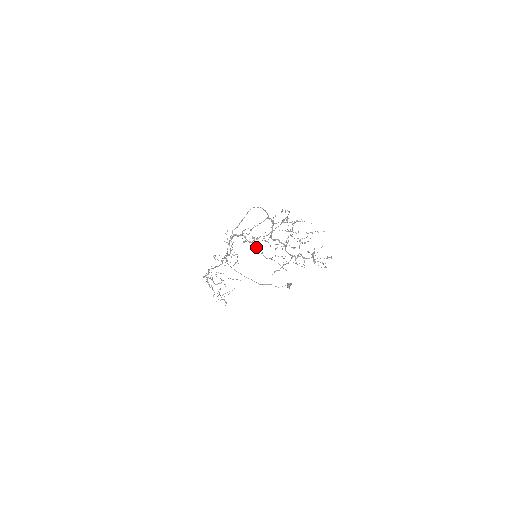
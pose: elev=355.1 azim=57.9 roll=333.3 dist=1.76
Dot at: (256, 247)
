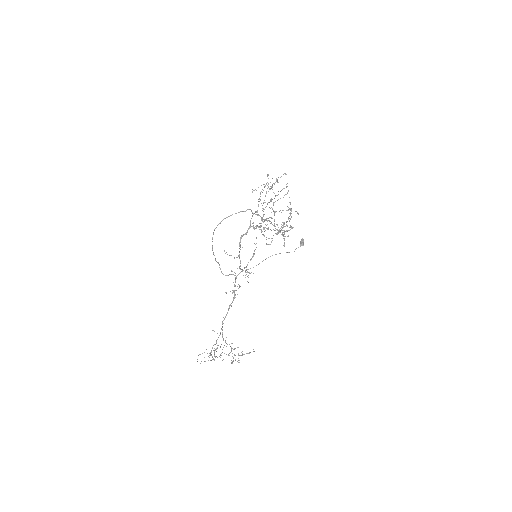
Dot at: occluded
